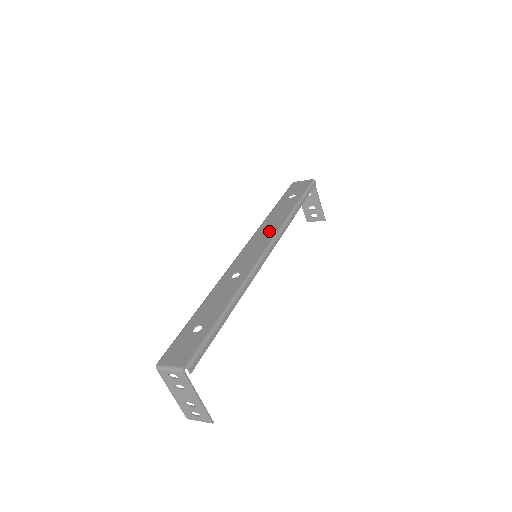
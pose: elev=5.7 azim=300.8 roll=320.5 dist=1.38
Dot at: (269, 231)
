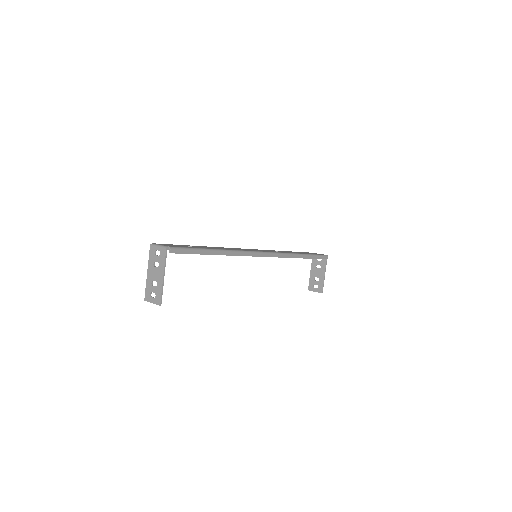
Dot at: (275, 251)
